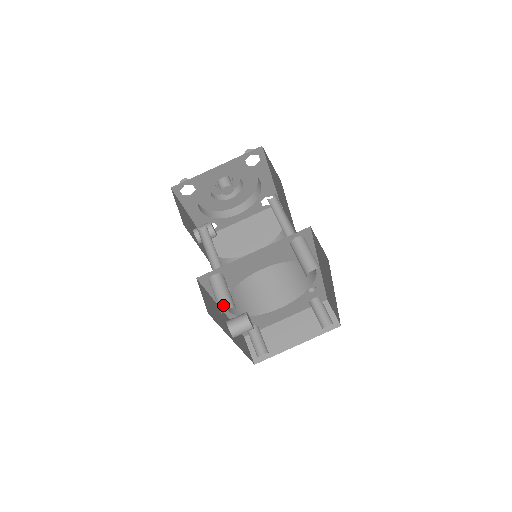
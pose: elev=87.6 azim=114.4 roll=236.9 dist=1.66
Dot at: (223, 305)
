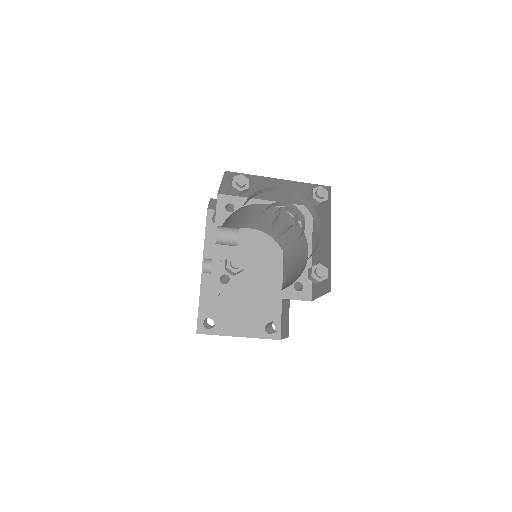
Dot at: (208, 329)
